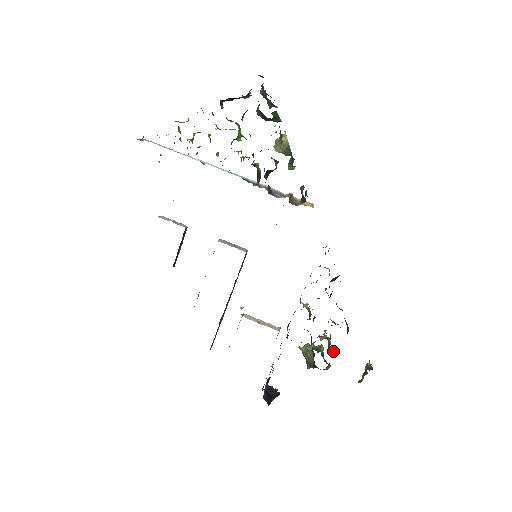
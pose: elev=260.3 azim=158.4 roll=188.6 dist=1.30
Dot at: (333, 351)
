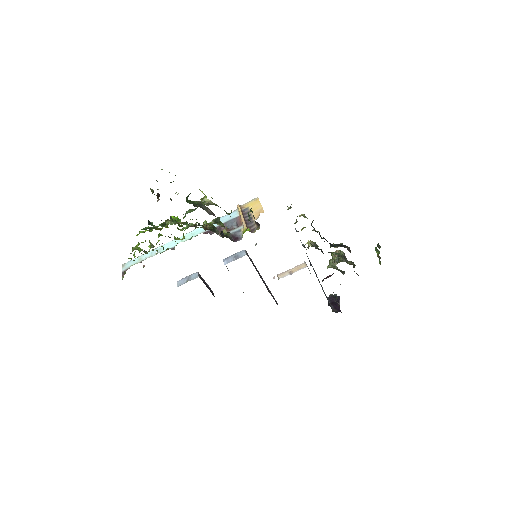
Dot at: (350, 263)
